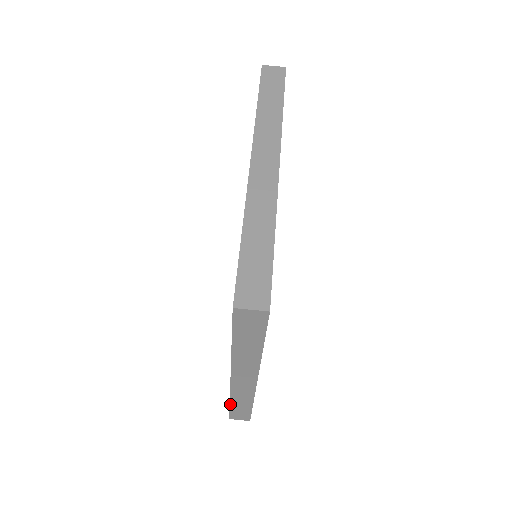
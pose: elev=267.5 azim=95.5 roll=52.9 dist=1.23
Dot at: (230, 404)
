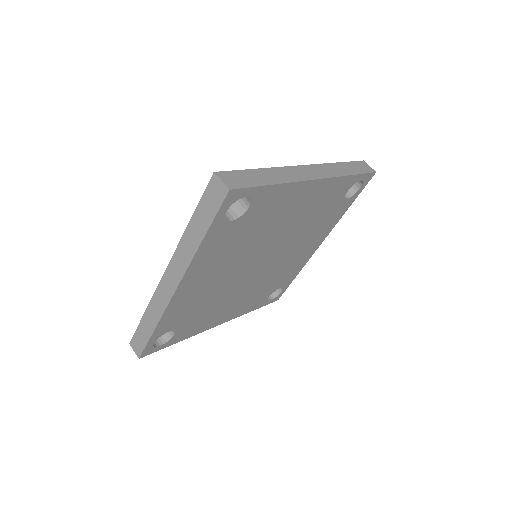
Dot at: (143, 316)
